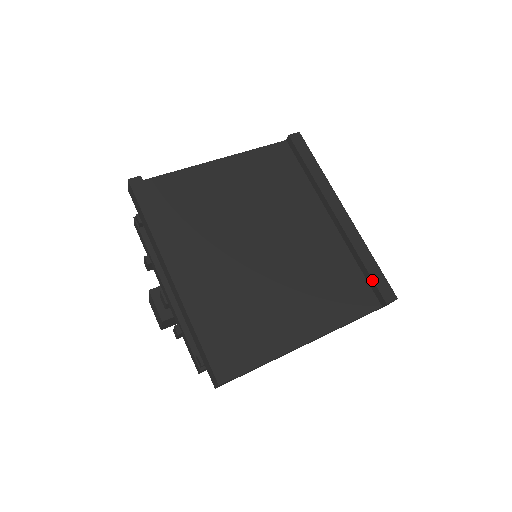
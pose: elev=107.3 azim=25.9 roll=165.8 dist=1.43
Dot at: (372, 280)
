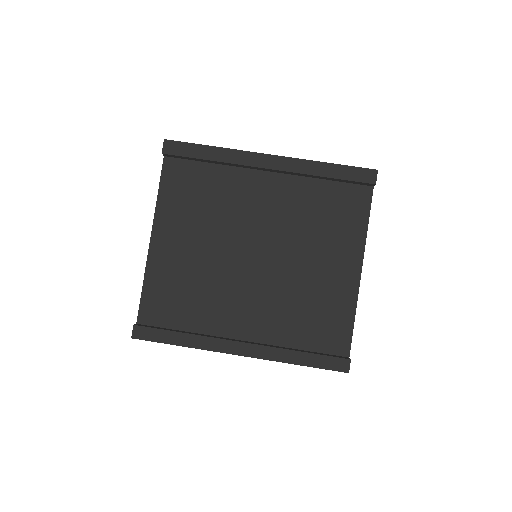
Dot at: (347, 181)
